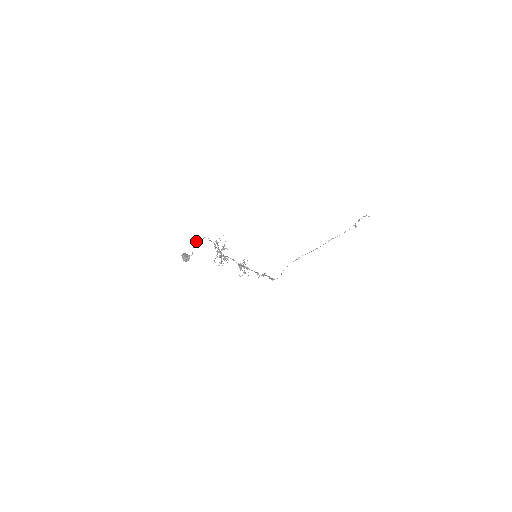
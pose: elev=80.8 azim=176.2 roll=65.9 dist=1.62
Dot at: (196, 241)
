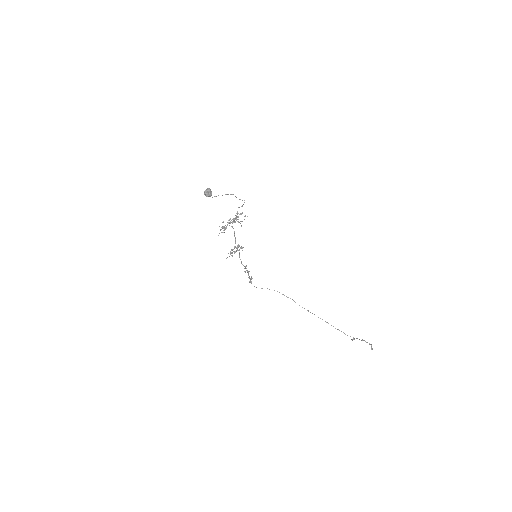
Dot at: (231, 194)
